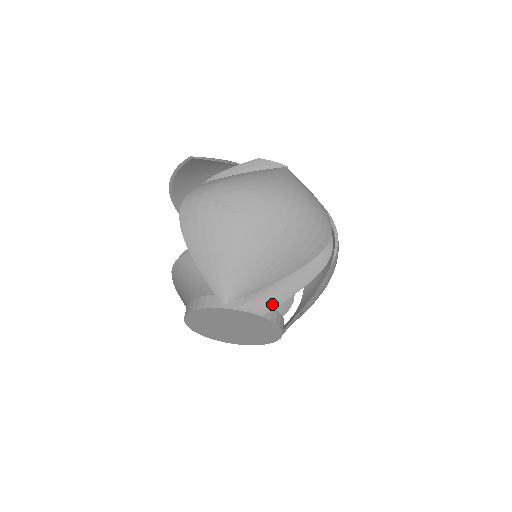
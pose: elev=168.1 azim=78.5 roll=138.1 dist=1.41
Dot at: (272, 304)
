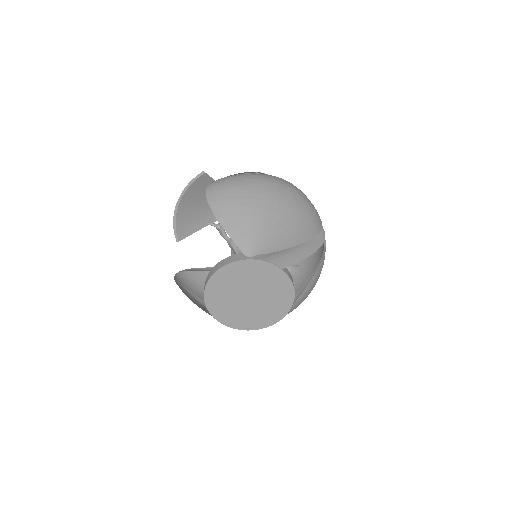
Dot at: (288, 262)
